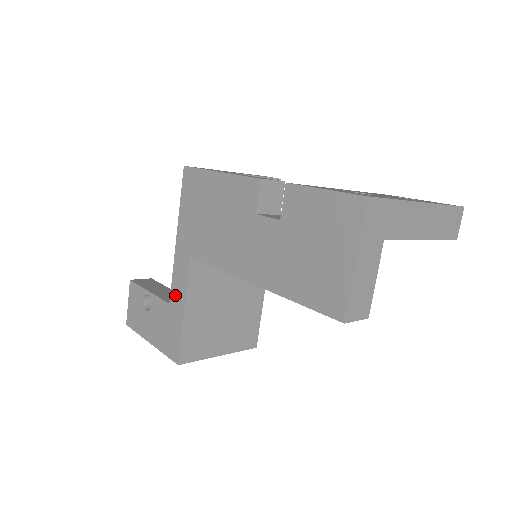
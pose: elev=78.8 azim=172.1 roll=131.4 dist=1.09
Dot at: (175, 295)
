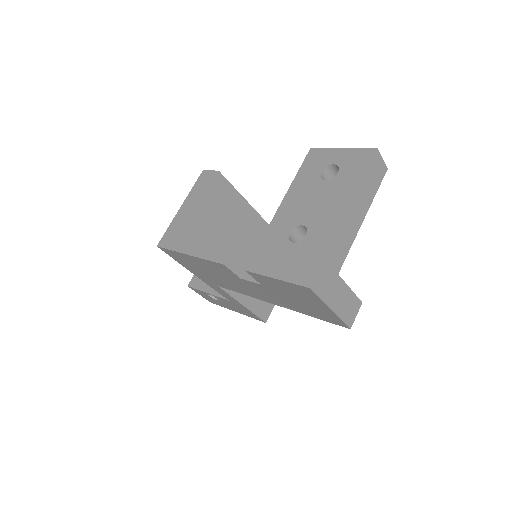
Dot at: (228, 298)
